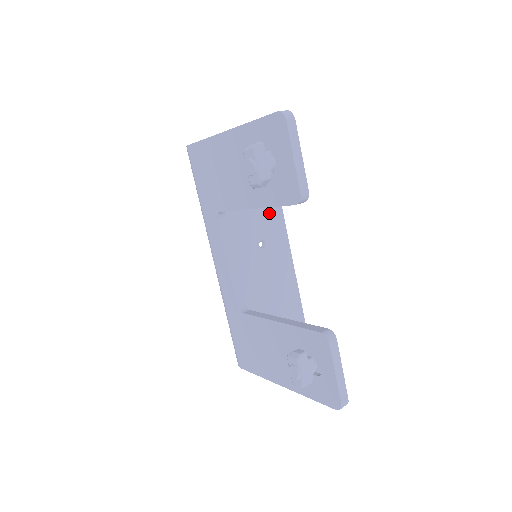
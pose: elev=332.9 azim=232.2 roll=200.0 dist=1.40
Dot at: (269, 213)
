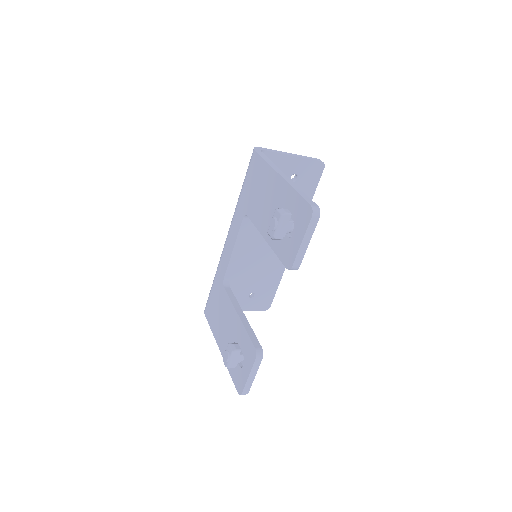
Dot at: occluded
